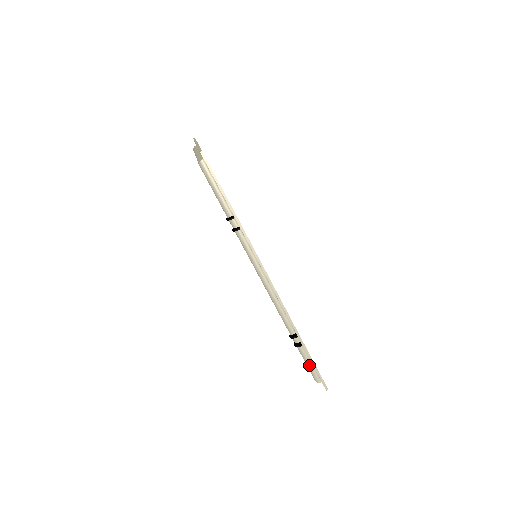
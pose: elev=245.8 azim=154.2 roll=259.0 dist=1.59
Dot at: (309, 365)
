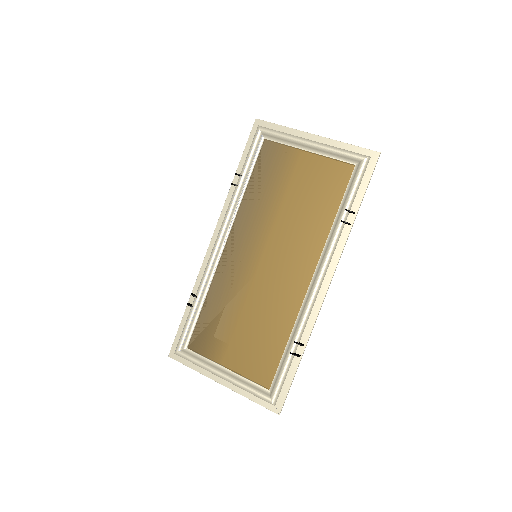
Dot at: (283, 382)
